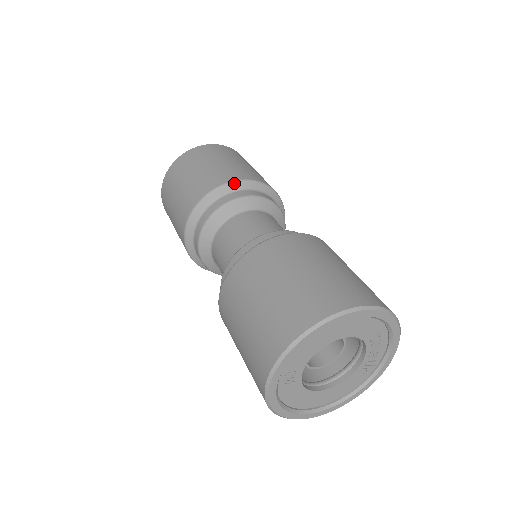
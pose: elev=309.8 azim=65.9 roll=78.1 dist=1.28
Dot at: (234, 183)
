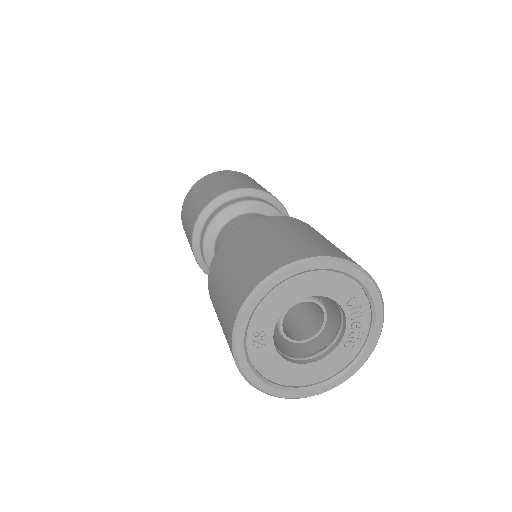
Dot at: (234, 191)
